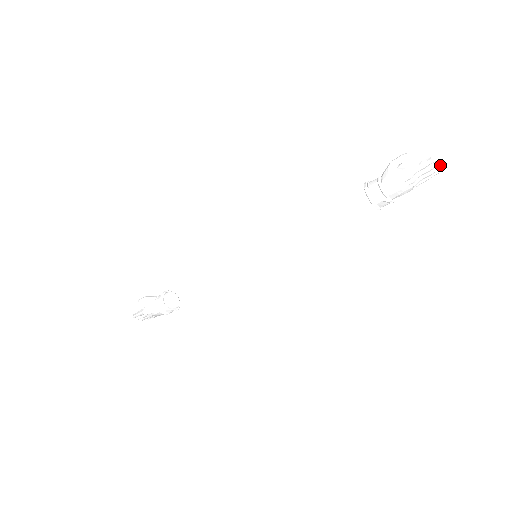
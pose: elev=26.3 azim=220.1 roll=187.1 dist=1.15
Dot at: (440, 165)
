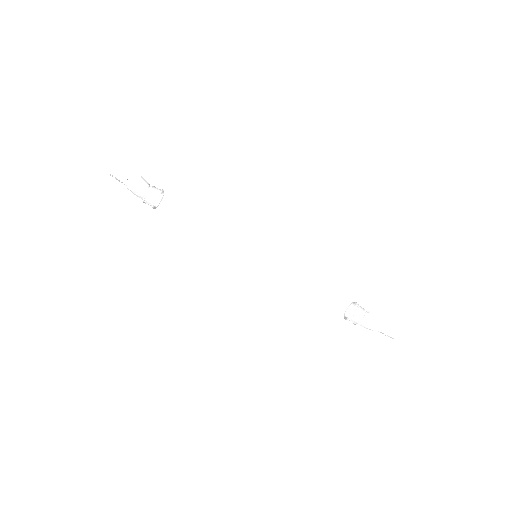
Dot at: occluded
